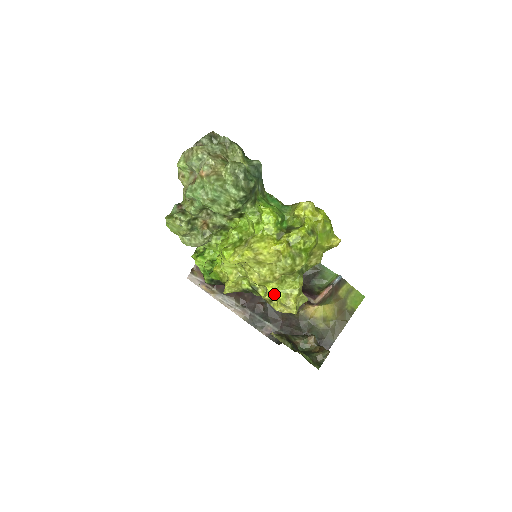
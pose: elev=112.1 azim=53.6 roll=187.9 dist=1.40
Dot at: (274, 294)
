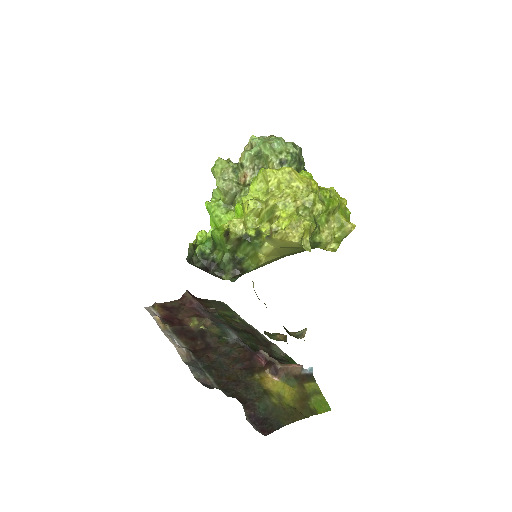
Dot at: (286, 218)
